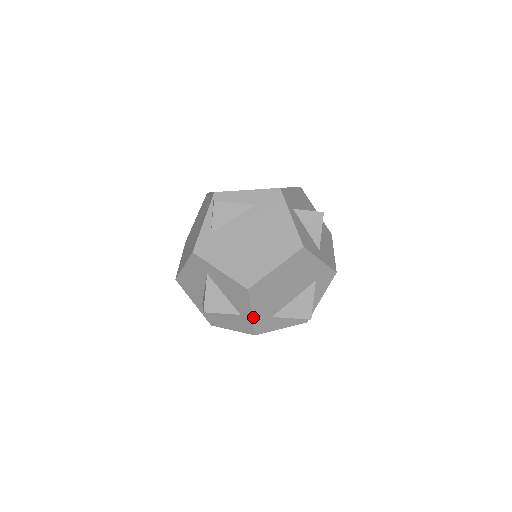
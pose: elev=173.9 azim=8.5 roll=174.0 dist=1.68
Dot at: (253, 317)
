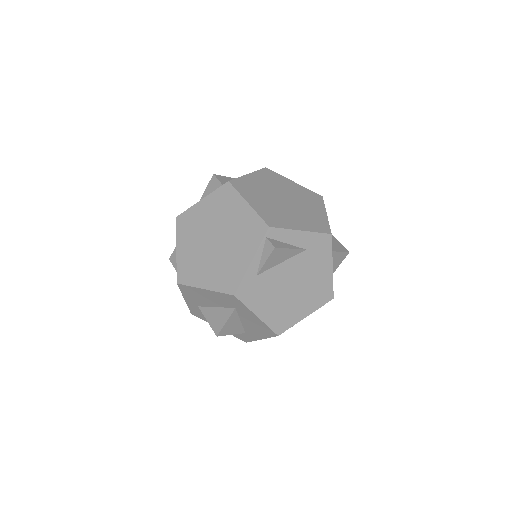
Dot at: (259, 339)
